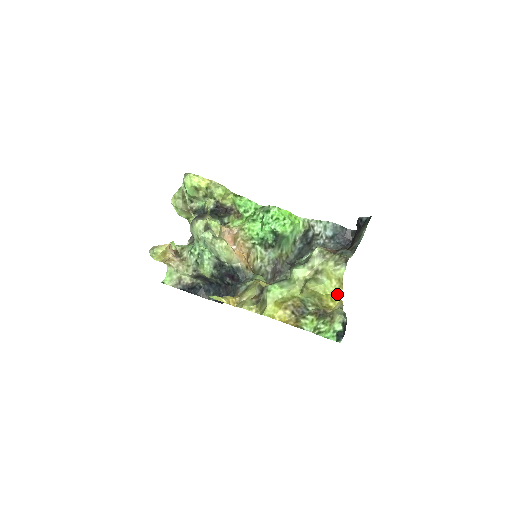
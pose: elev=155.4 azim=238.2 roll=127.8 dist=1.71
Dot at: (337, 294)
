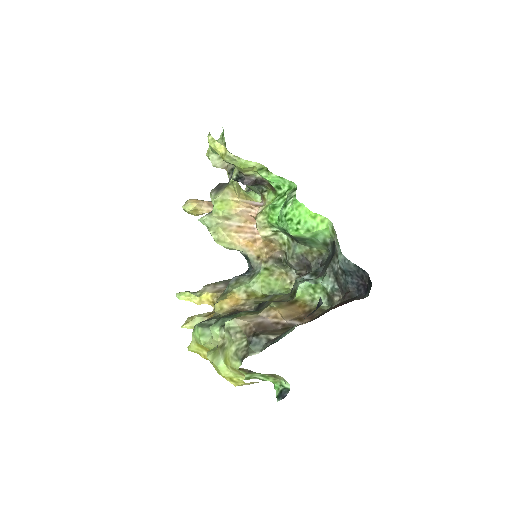
Dot at: (239, 378)
